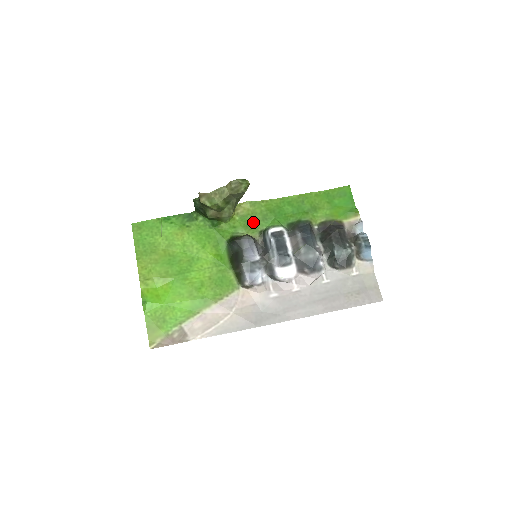
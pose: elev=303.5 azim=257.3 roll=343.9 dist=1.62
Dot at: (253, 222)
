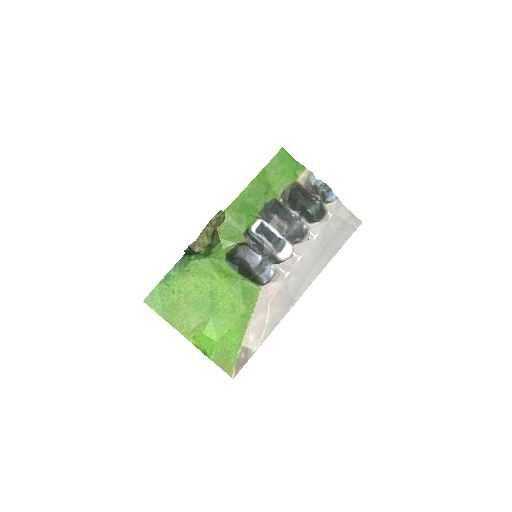
Dot at: (233, 230)
